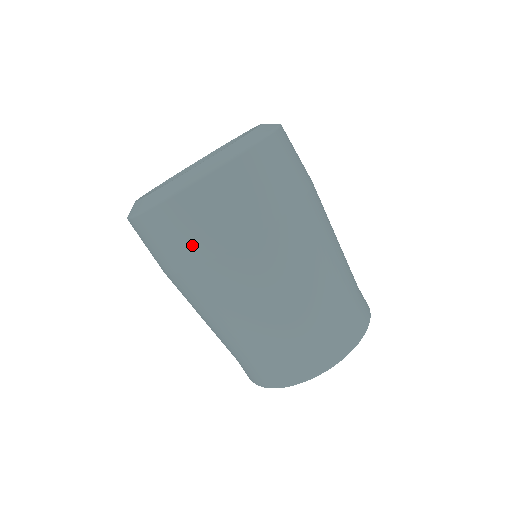
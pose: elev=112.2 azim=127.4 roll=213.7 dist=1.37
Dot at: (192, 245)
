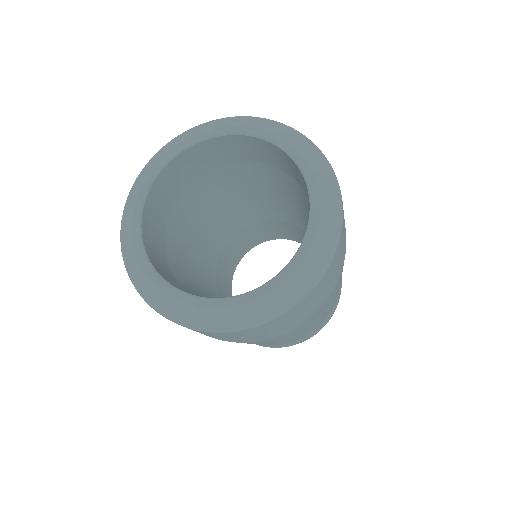
Dot at: occluded
